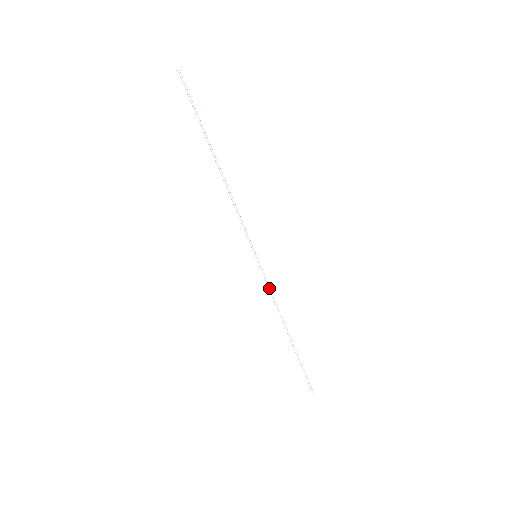
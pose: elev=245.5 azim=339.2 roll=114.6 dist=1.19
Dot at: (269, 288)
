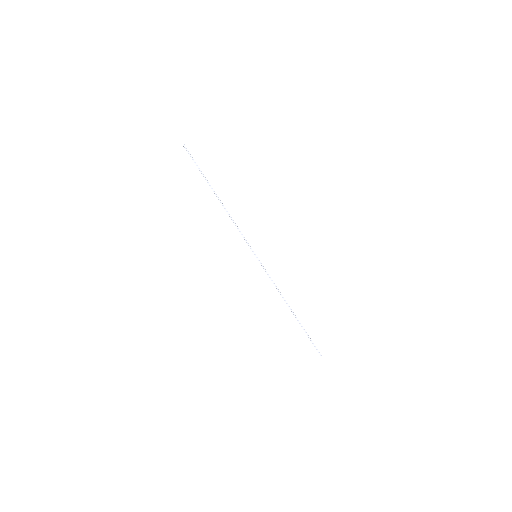
Dot at: (270, 278)
